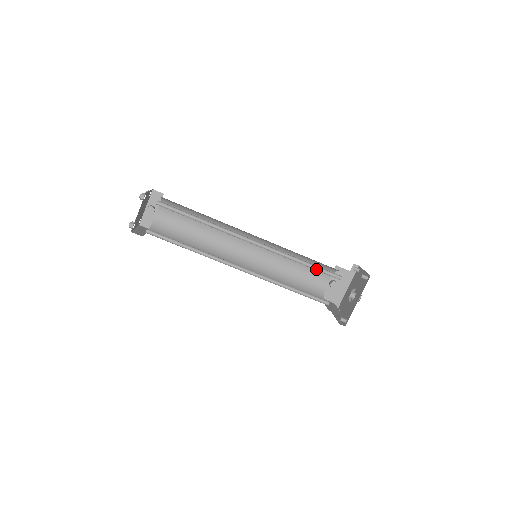
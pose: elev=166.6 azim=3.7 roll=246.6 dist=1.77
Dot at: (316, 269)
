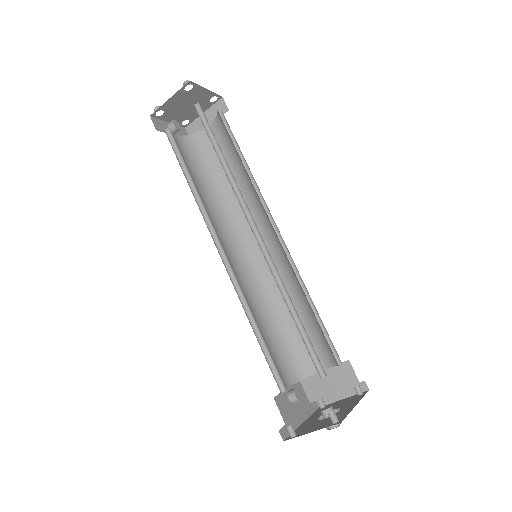
Dot at: (318, 326)
